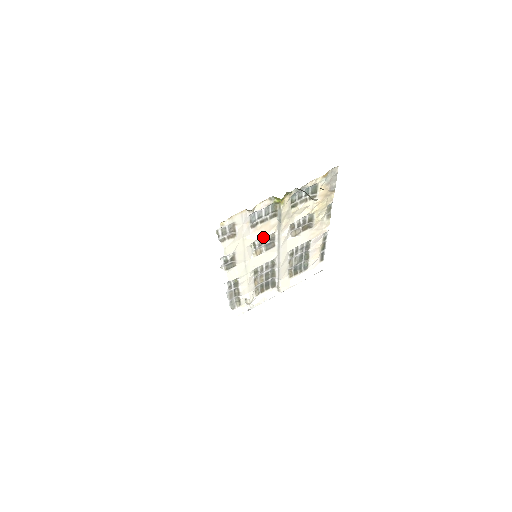
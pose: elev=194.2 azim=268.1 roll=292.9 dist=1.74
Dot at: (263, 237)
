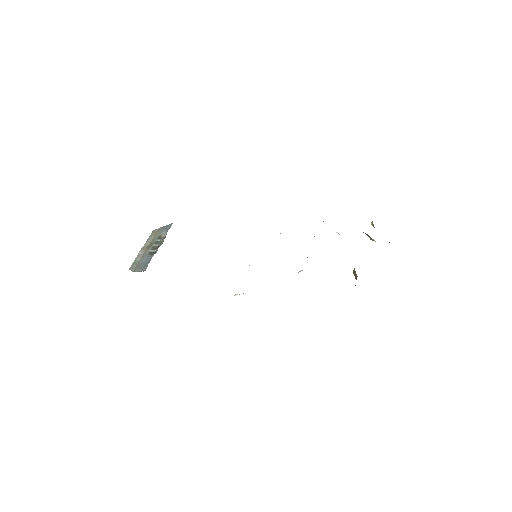
Dot at: occluded
